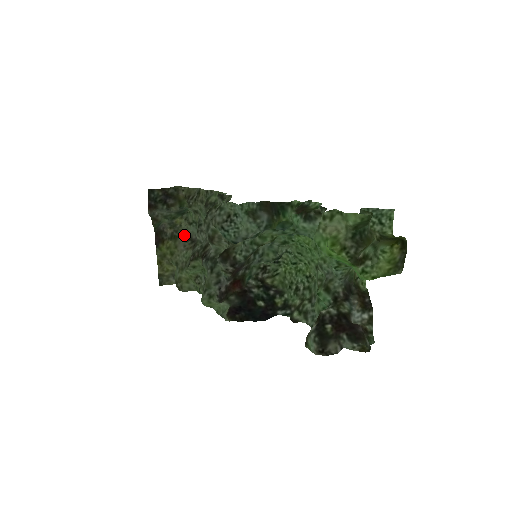
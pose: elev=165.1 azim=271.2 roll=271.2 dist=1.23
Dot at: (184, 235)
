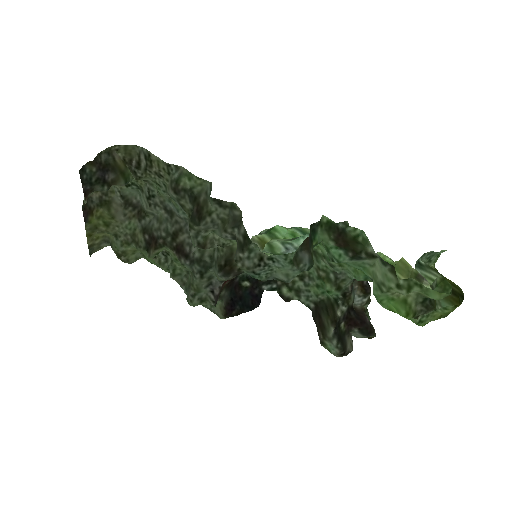
Dot at: (119, 199)
